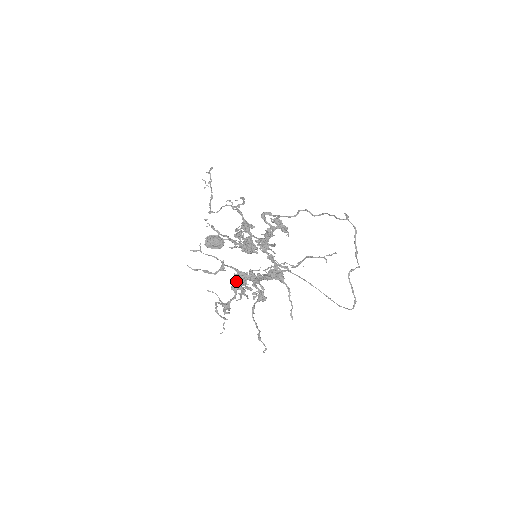
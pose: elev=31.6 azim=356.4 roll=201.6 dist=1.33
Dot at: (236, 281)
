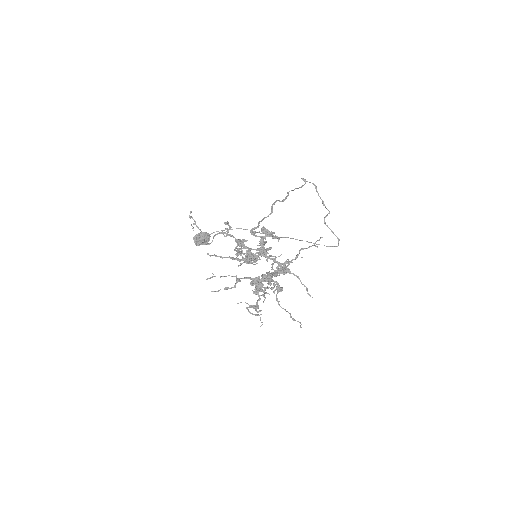
Dot at: occluded
